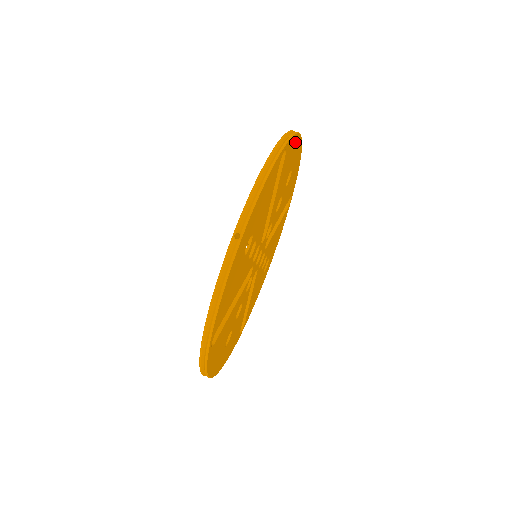
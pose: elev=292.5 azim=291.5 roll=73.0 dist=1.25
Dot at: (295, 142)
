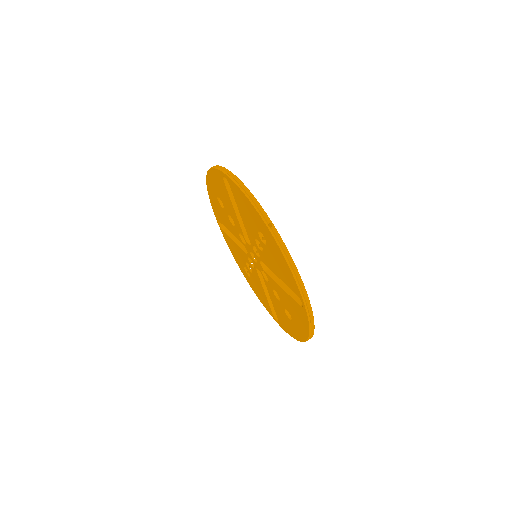
Dot at: occluded
